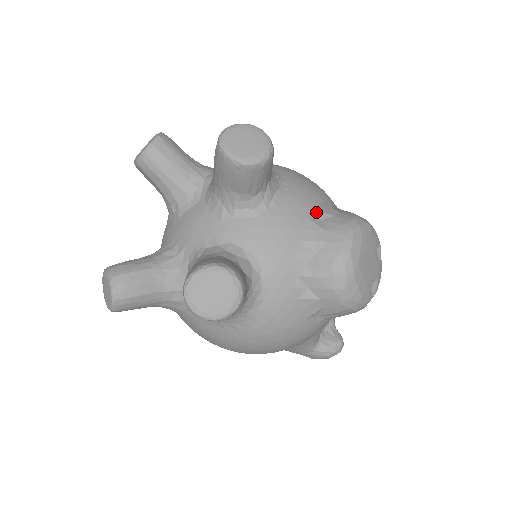
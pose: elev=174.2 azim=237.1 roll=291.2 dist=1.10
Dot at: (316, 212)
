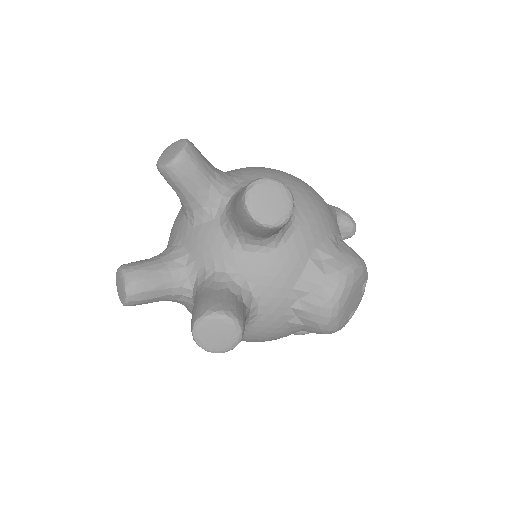
Dot at: (319, 251)
